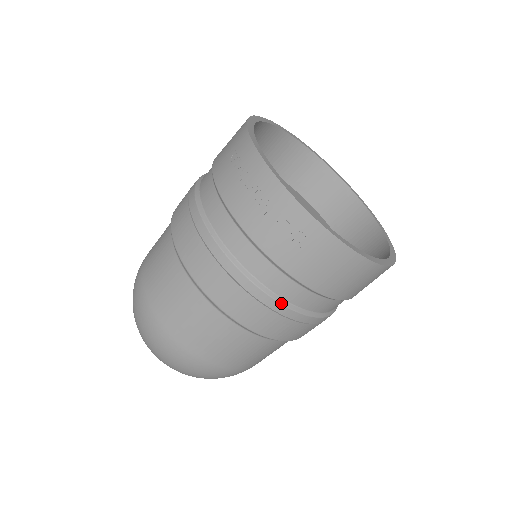
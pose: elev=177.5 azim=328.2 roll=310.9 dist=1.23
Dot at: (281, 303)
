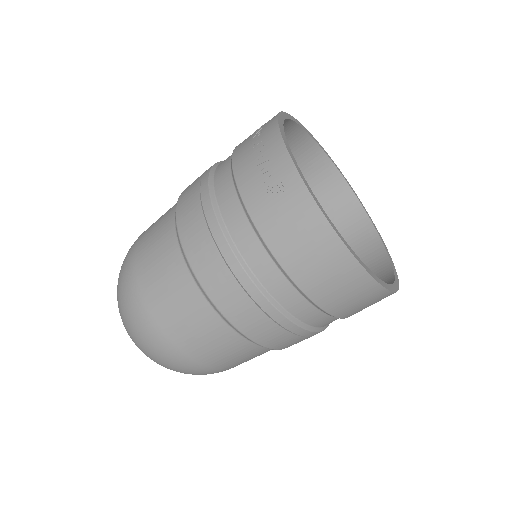
Dot at: (239, 261)
